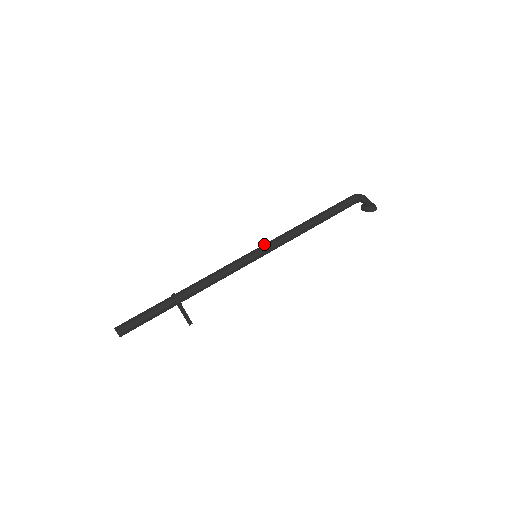
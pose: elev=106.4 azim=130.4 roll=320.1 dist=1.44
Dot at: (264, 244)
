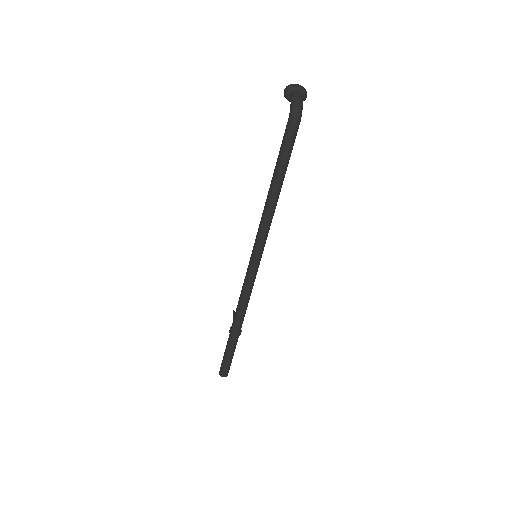
Dot at: (258, 247)
